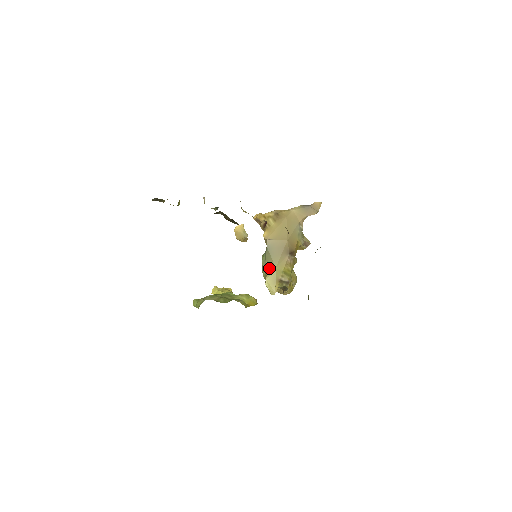
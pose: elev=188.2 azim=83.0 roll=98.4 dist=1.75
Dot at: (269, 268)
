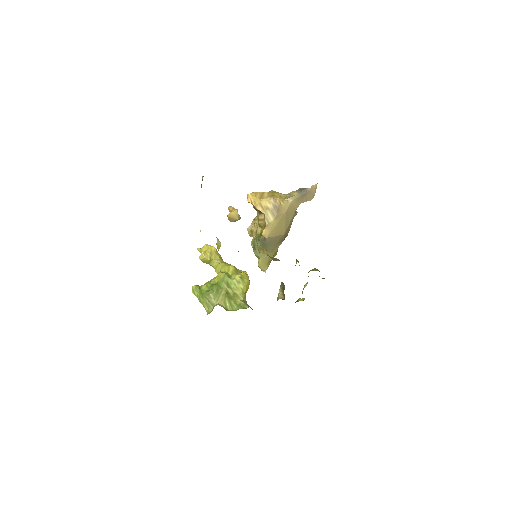
Dot at: (263, 254)
